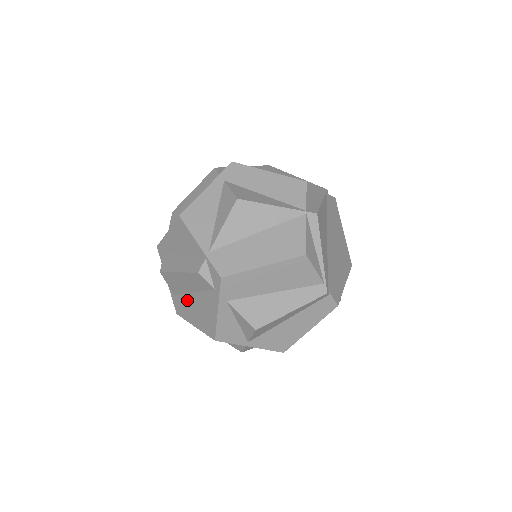
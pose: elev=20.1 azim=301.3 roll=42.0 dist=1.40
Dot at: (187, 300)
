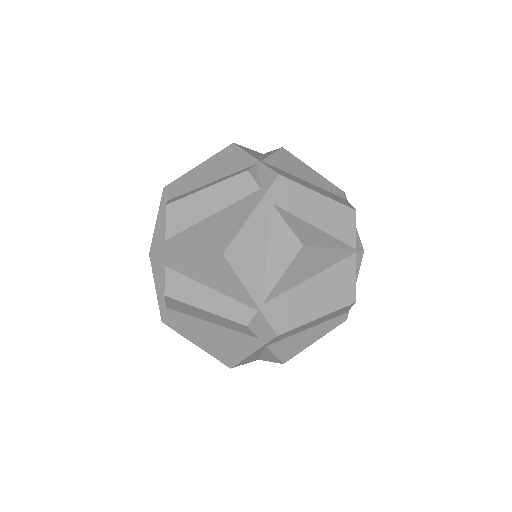
Dot at: (193, 322)
